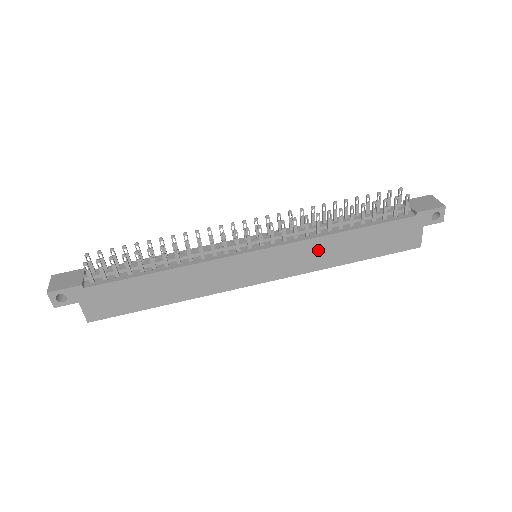
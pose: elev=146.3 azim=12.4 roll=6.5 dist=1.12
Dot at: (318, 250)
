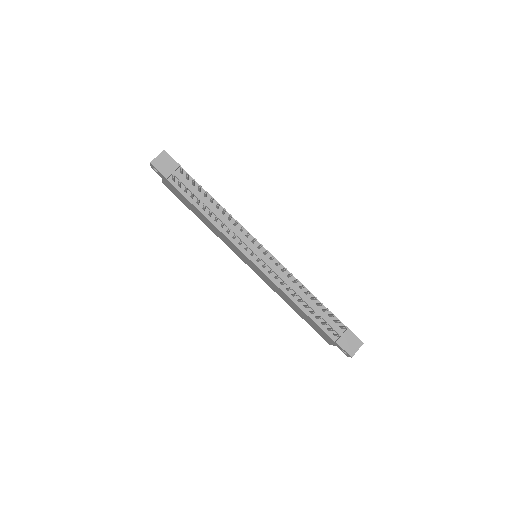
Dot at: (280, 292)
